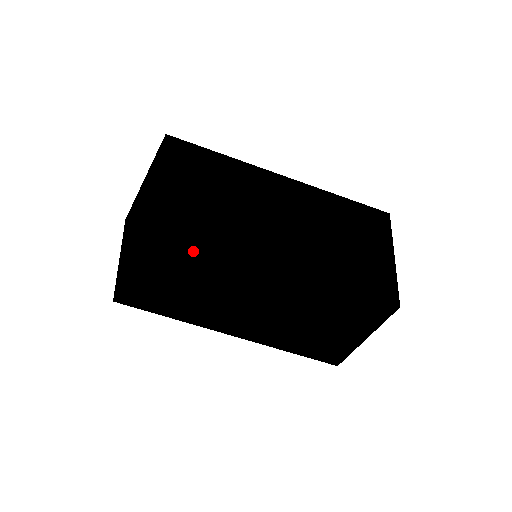
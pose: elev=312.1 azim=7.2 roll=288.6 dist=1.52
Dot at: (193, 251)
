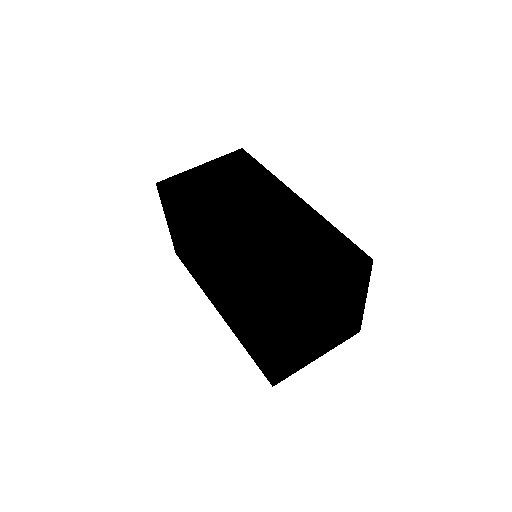
Dot at: (178, 216)
